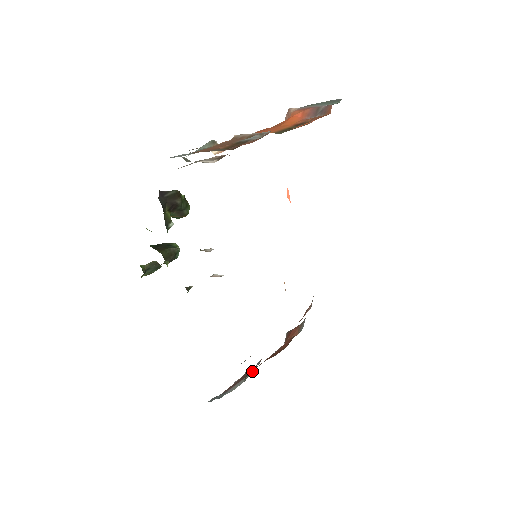
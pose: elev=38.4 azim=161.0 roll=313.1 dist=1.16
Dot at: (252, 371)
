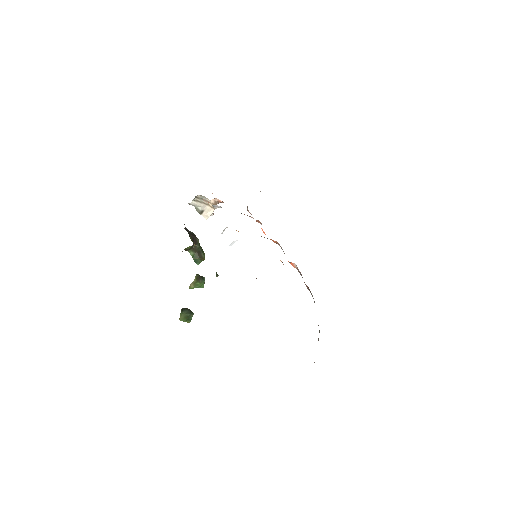
Dot at: occluded
